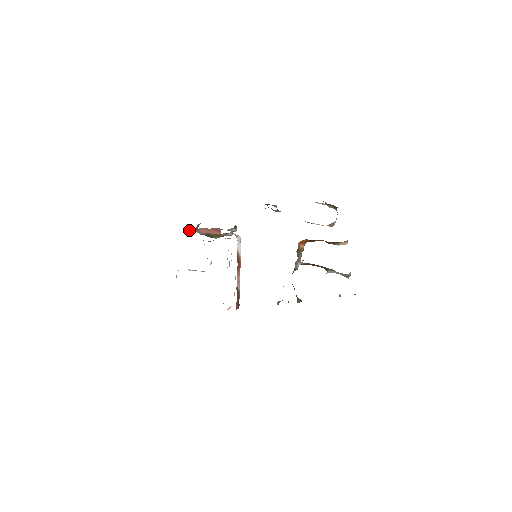
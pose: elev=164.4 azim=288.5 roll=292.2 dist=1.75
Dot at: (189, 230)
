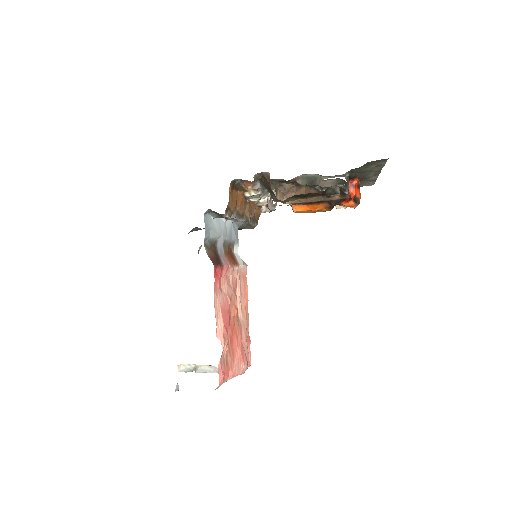
Dot at: occluded
